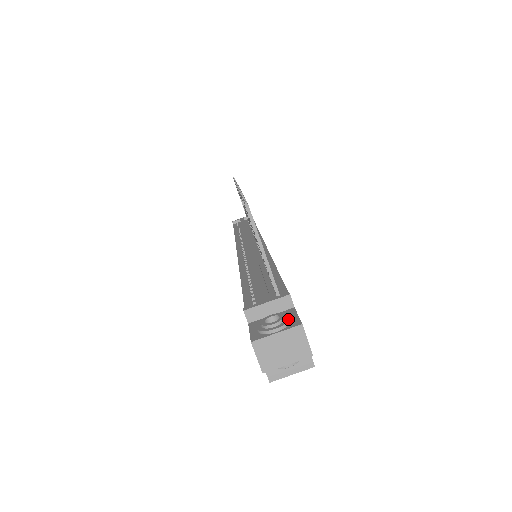
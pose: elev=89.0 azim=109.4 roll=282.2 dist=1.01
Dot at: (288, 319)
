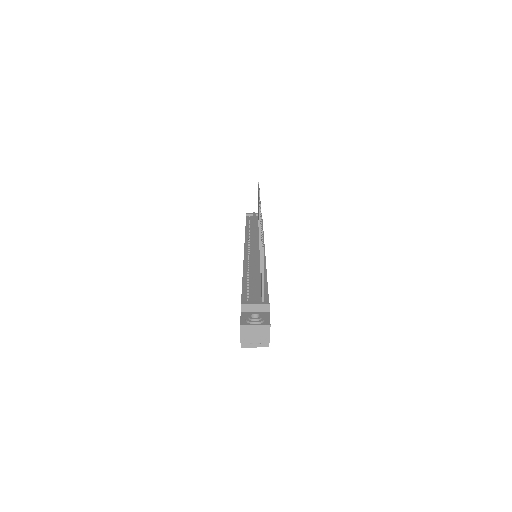
Dot at: (264, 319)
